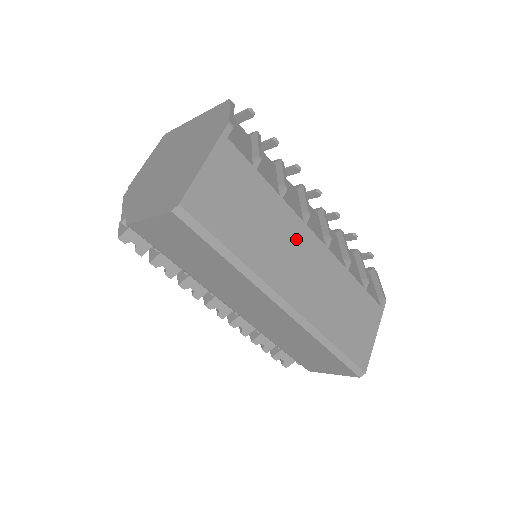
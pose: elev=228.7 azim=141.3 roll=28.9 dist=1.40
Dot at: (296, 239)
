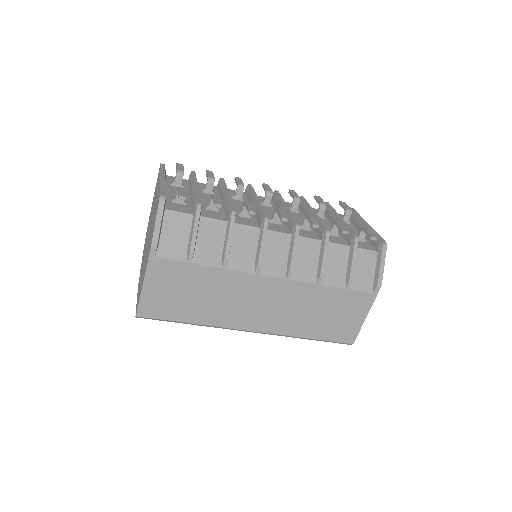
Dot at: (249, 289)
